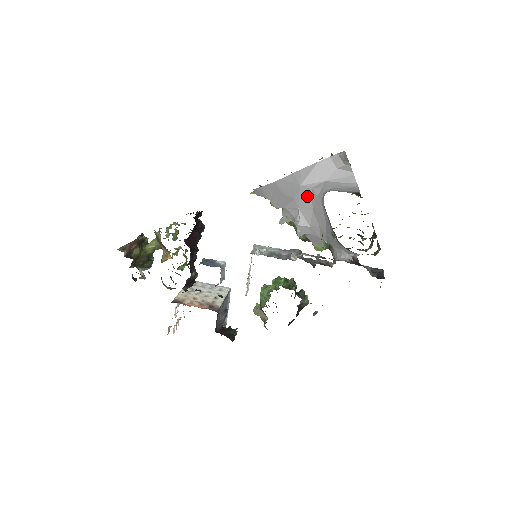
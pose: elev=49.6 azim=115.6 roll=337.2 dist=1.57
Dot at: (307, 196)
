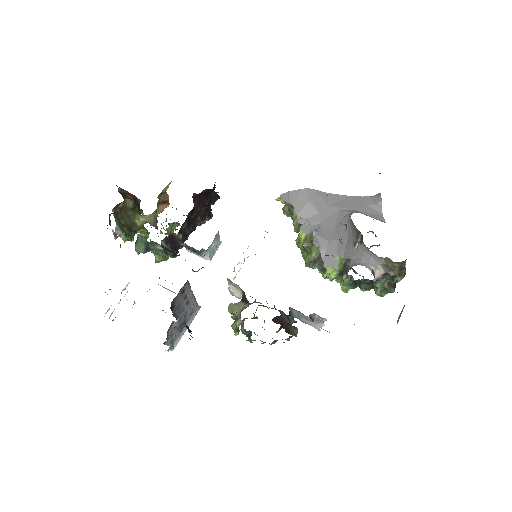
Dot at: (332, 216)
